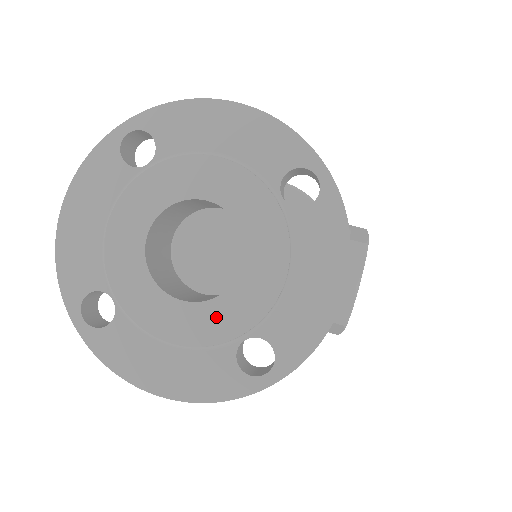
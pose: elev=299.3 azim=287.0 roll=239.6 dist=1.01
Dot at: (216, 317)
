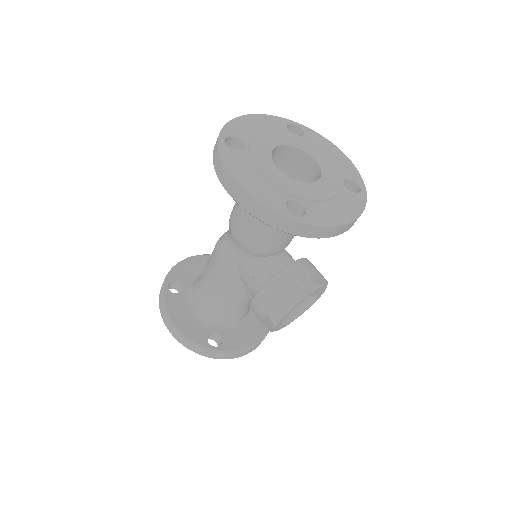
Dot at: (290, 184)
